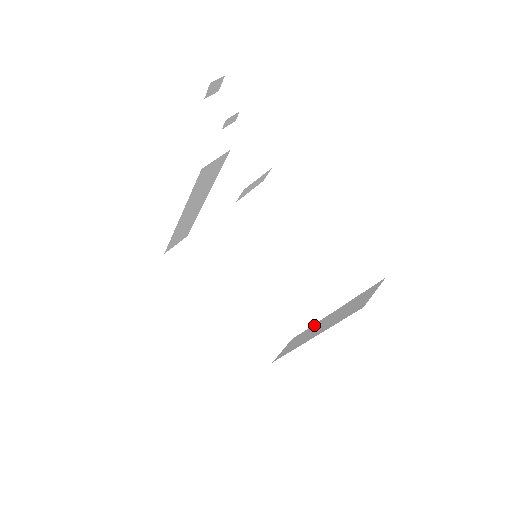
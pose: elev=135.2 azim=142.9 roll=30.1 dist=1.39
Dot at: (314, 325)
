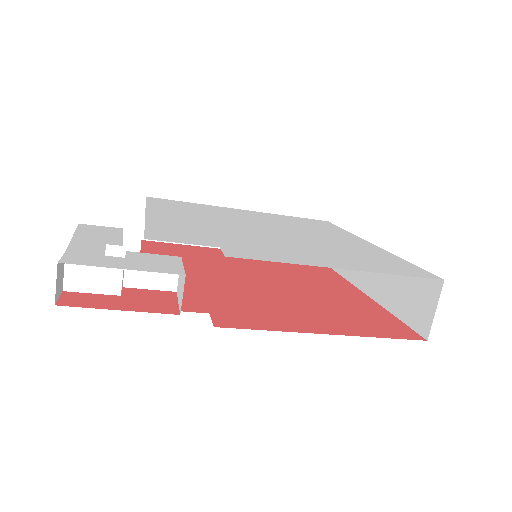
Dot at: occluded
